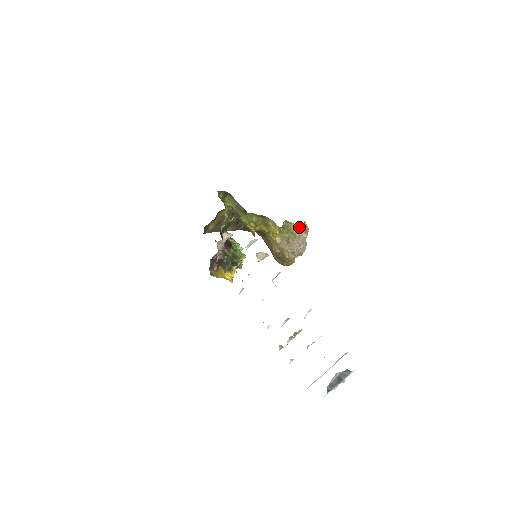
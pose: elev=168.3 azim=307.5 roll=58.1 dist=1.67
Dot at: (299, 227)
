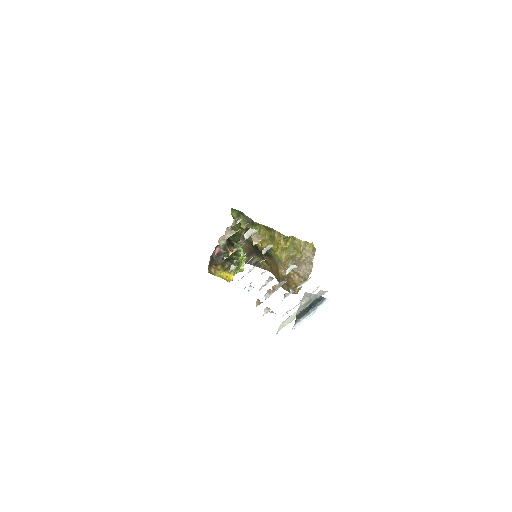
Dot at: (306, 245)
